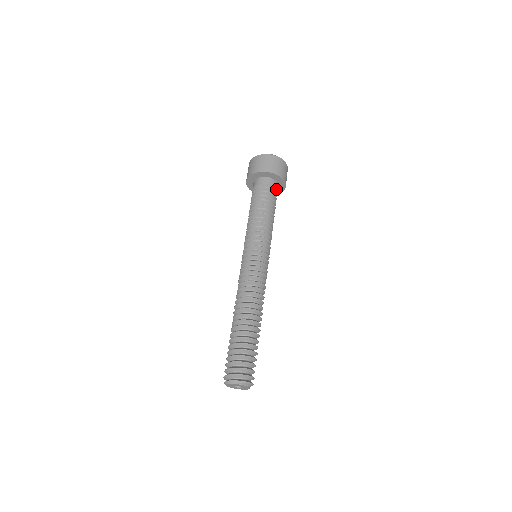
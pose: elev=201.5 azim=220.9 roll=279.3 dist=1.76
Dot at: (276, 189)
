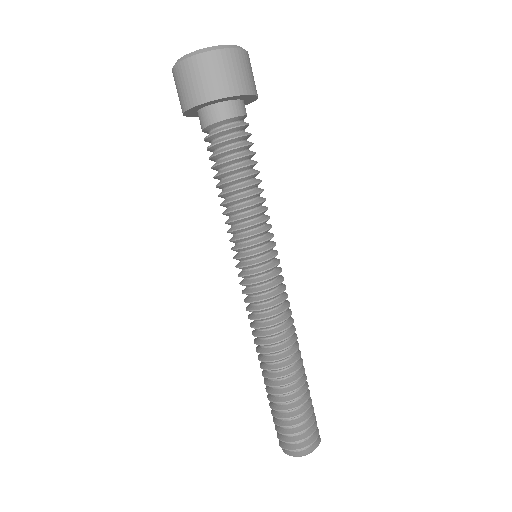
Dot at: occluded
